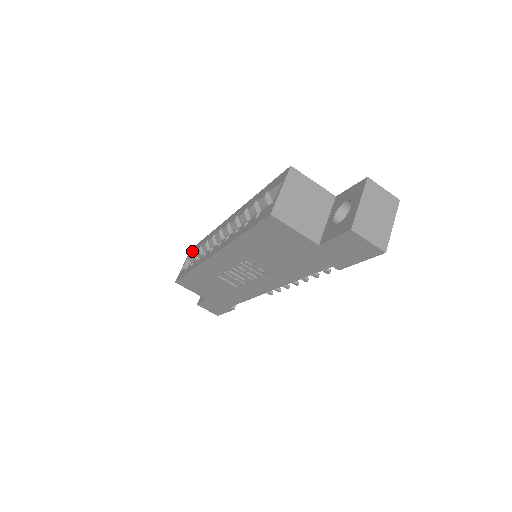
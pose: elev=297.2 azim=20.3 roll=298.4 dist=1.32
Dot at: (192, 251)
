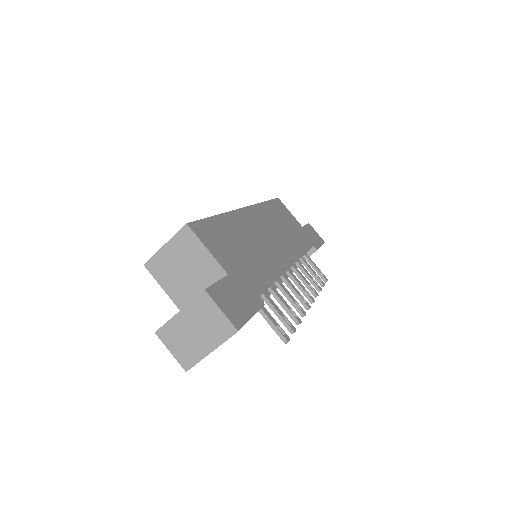
Dot at: occluded
